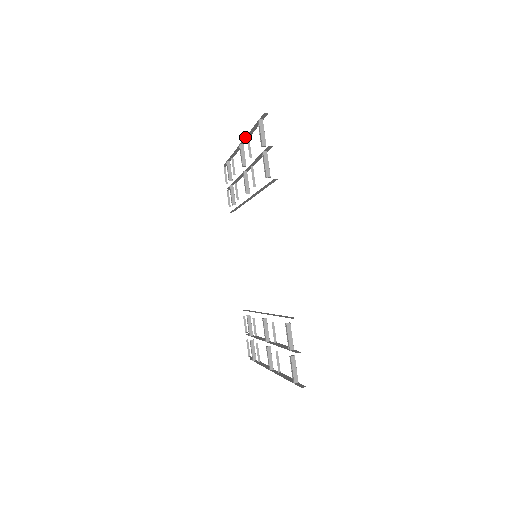
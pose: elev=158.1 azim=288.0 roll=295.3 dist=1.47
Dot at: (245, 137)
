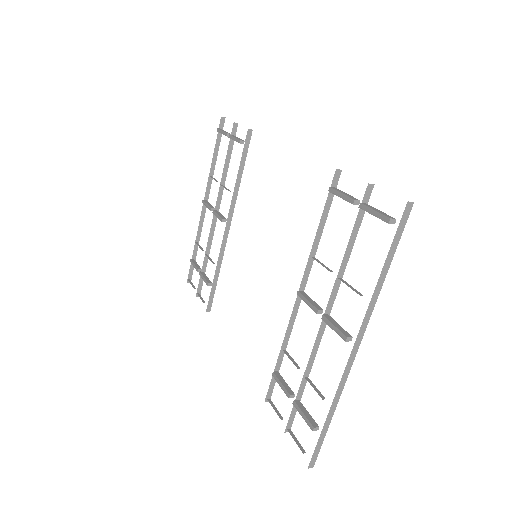
Dot at: (207, 185)
